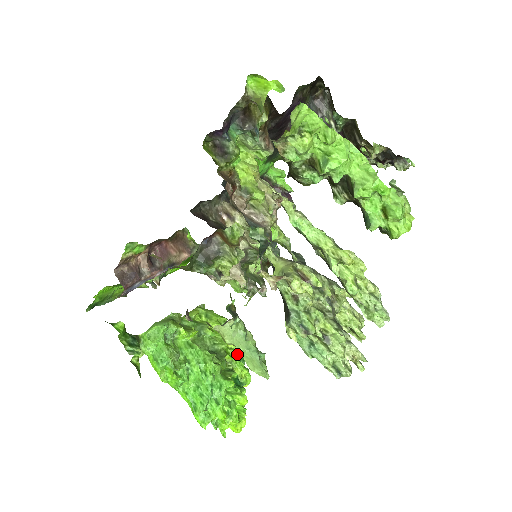
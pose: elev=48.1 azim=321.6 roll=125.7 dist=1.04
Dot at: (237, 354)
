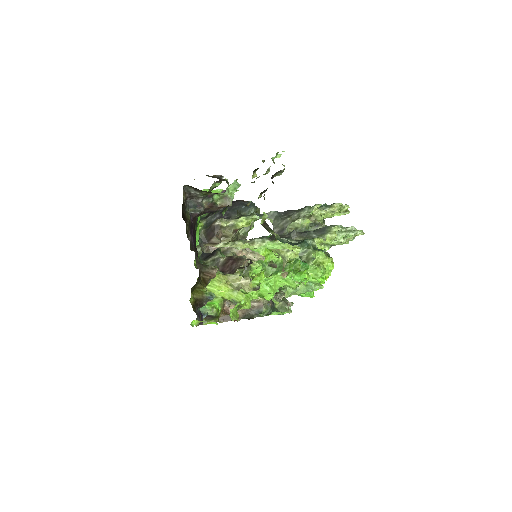
Dot at: occluded
